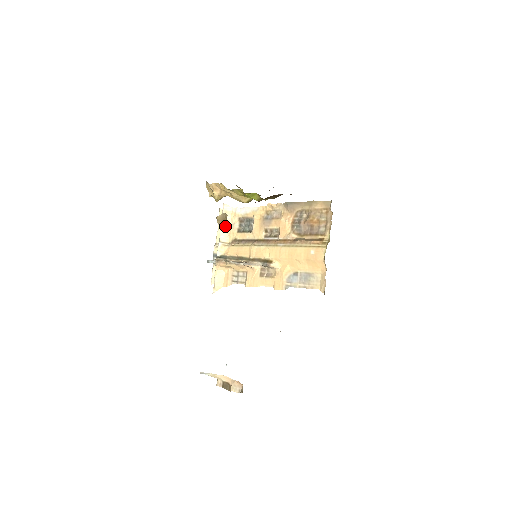
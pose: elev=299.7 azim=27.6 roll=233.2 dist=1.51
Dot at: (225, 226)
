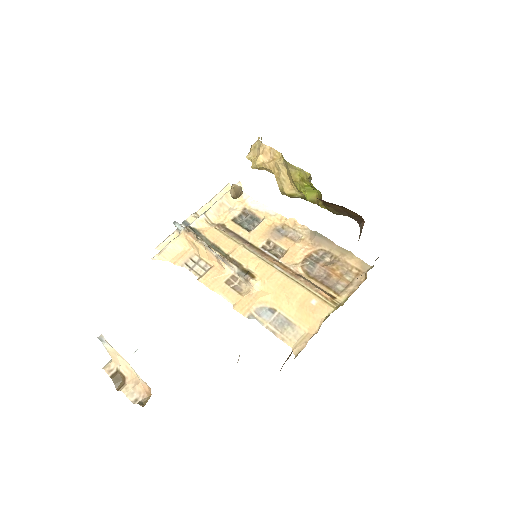
Dot at: (223, 203)
